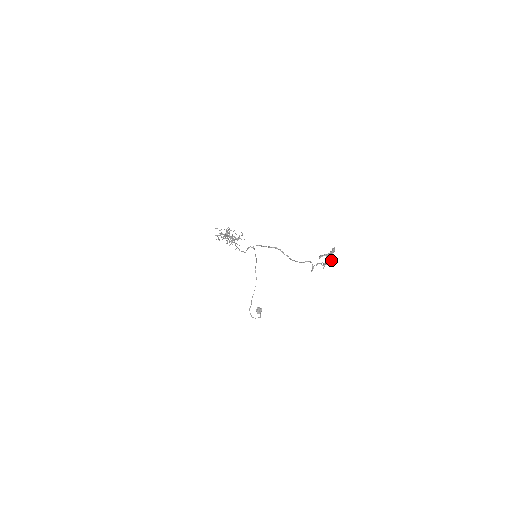
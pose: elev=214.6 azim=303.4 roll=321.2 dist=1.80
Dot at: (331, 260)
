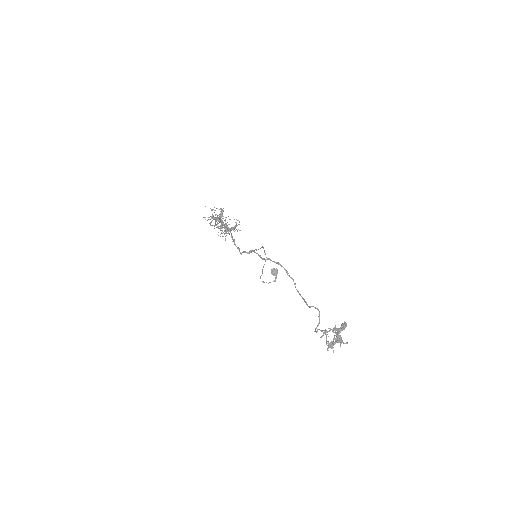
Dot at: (339, 342)
